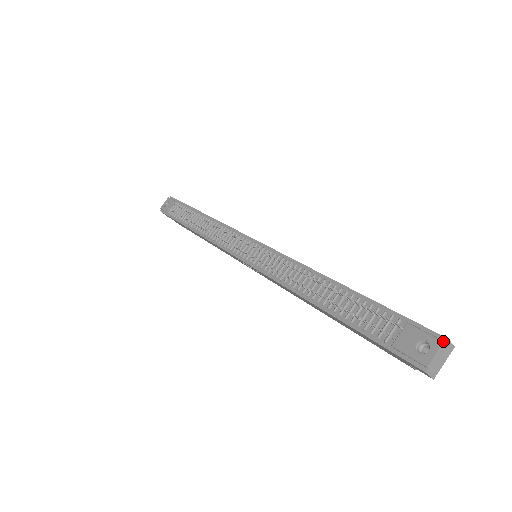
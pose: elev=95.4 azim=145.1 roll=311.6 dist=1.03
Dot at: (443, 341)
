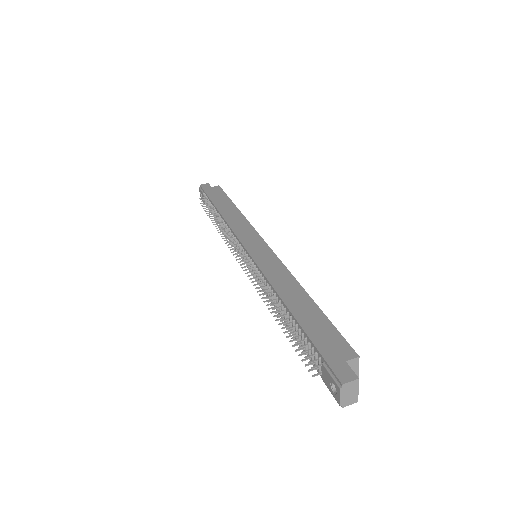
Dot at: (339, 388)
